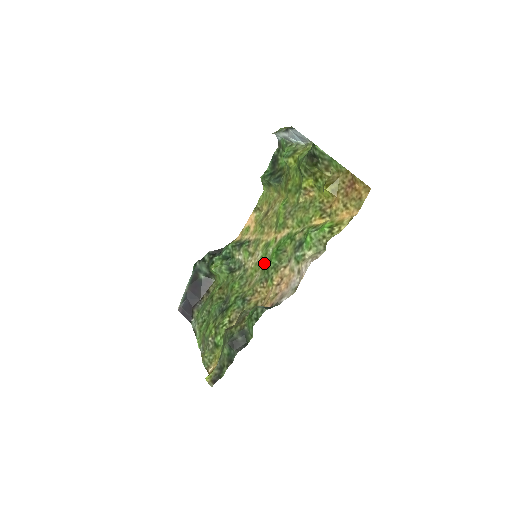
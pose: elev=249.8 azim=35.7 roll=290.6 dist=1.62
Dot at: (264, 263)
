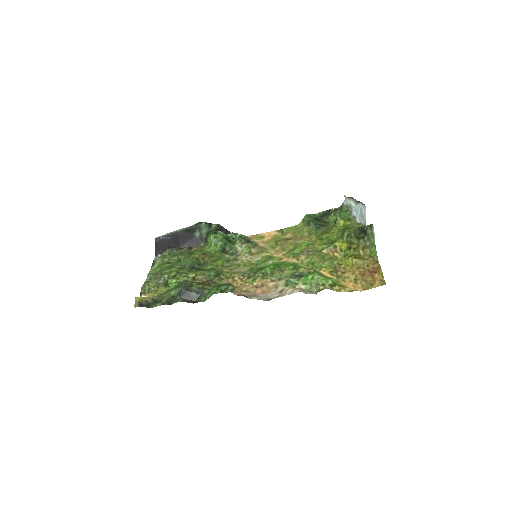
Dot at: (257, 266)
